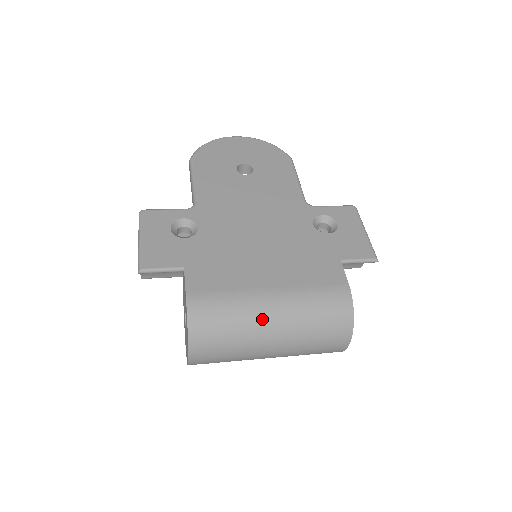
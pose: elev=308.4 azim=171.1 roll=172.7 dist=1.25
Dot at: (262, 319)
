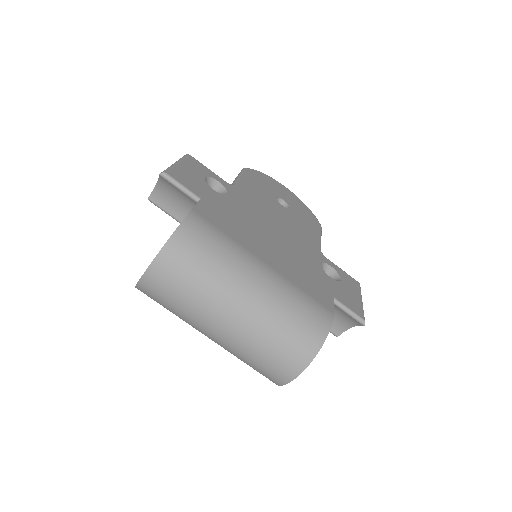
Dot at: (243, 277)
